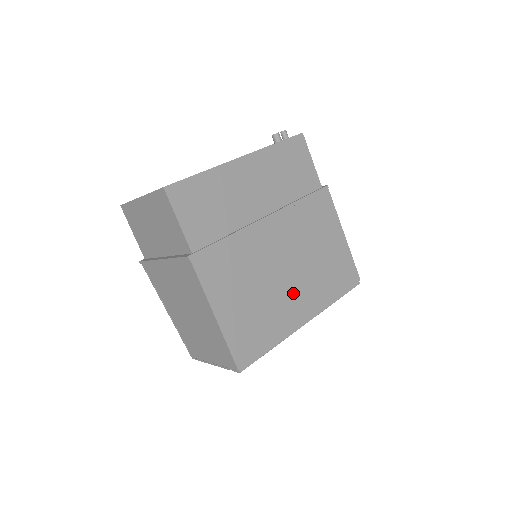
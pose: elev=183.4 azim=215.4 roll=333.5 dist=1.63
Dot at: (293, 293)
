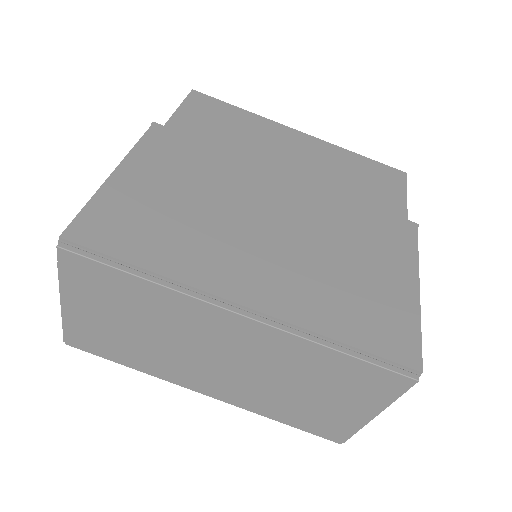
Dot at: (254, 257)
